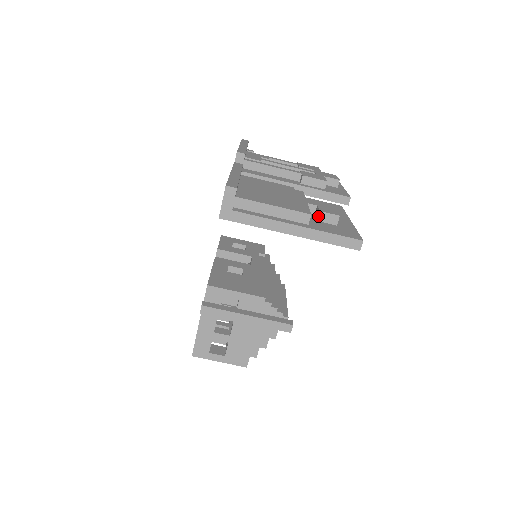
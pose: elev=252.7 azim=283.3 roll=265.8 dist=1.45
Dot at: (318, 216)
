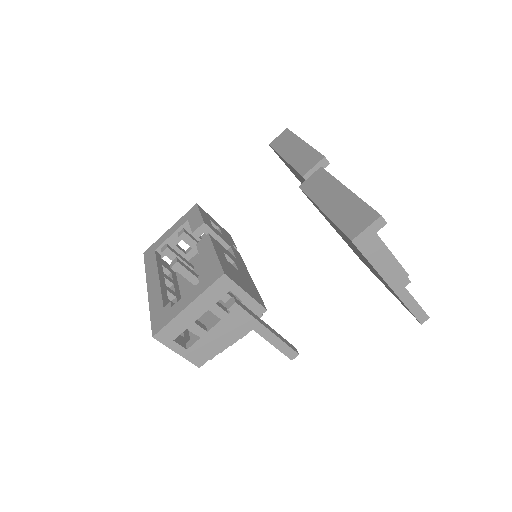
Dot at: occluded
